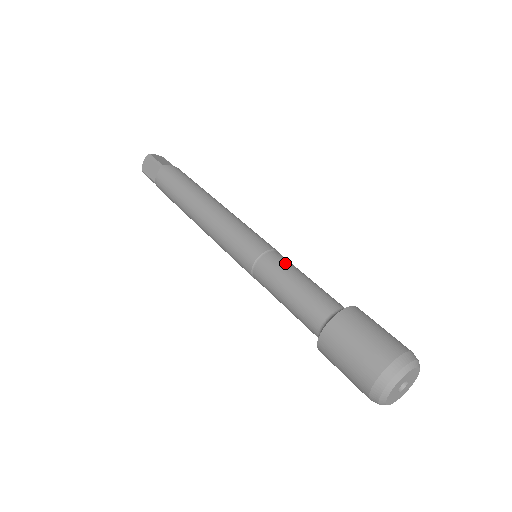
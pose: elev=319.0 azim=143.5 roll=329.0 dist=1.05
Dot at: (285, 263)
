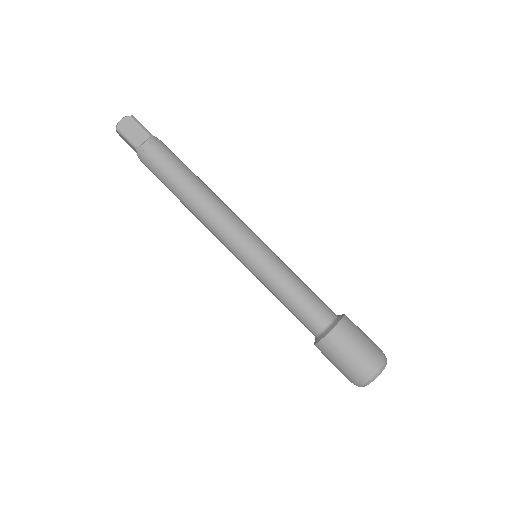
Dot at: (278, 281)
